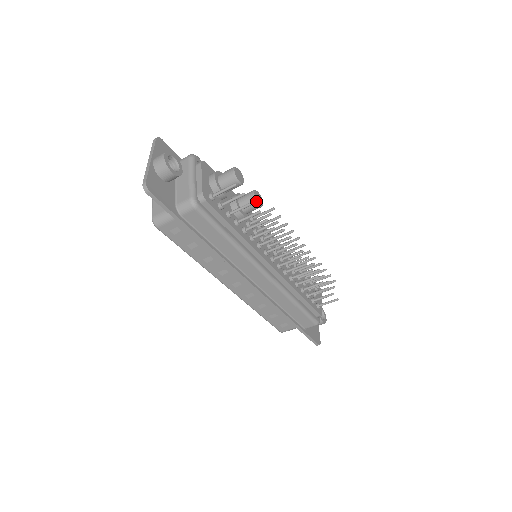
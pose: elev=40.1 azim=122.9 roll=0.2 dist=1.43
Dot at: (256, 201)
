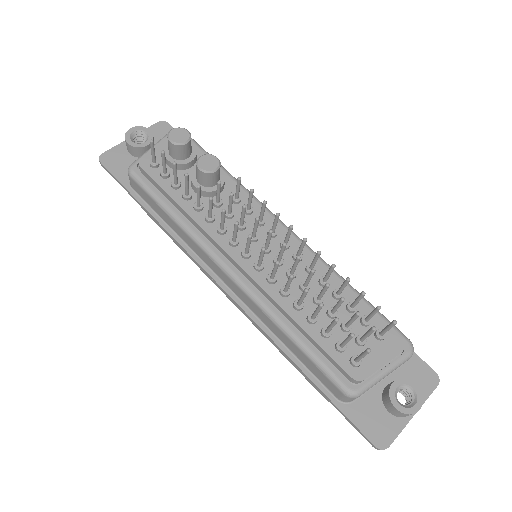
Dot at: (198, 165)
